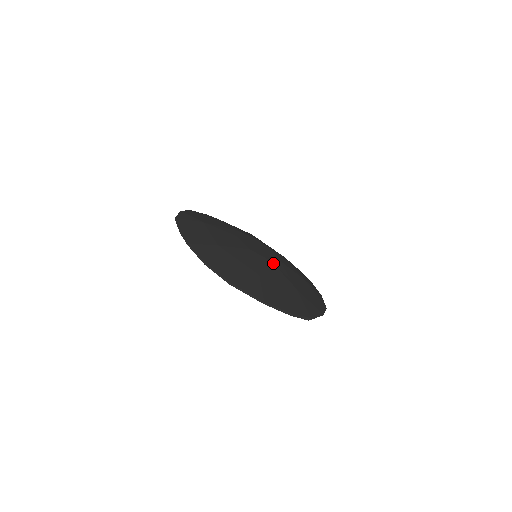
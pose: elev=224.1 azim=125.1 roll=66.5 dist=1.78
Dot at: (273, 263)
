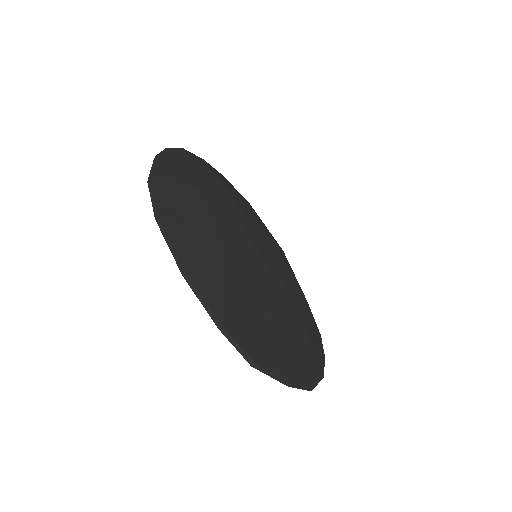
Dot at: (266, 267)
